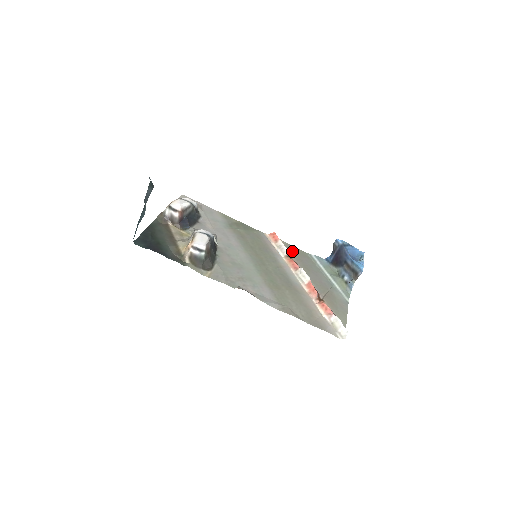
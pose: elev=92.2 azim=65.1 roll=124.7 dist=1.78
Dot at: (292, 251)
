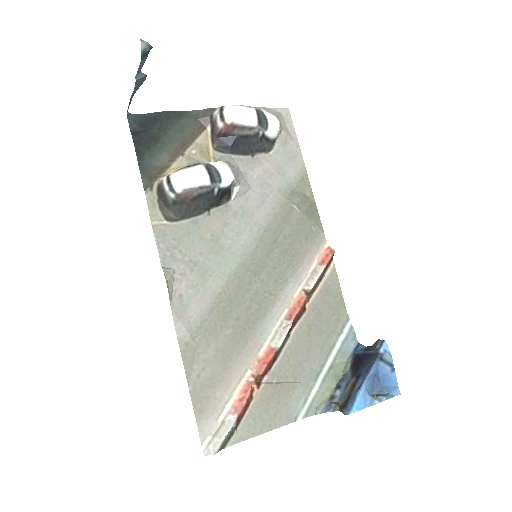
Dot at: (327, 292)
